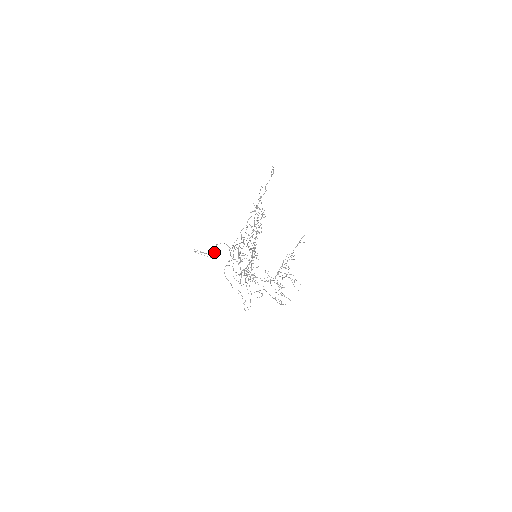
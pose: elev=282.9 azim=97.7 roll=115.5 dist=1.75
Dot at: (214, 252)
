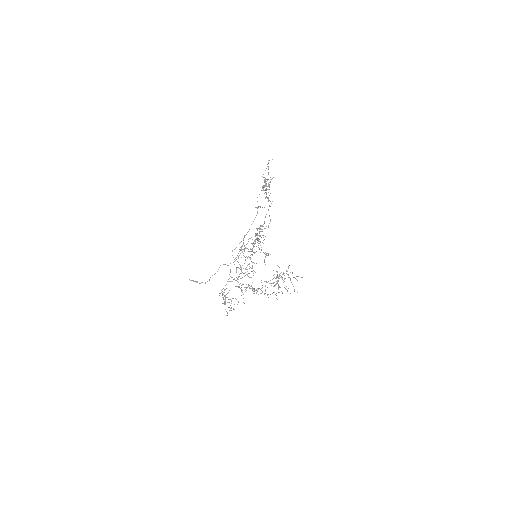
Dot at: (209, 280)
